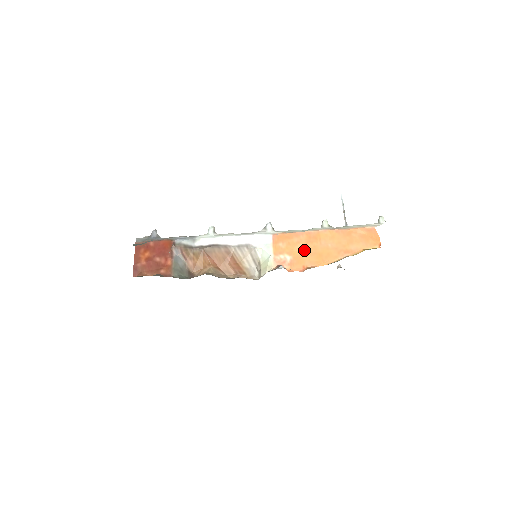
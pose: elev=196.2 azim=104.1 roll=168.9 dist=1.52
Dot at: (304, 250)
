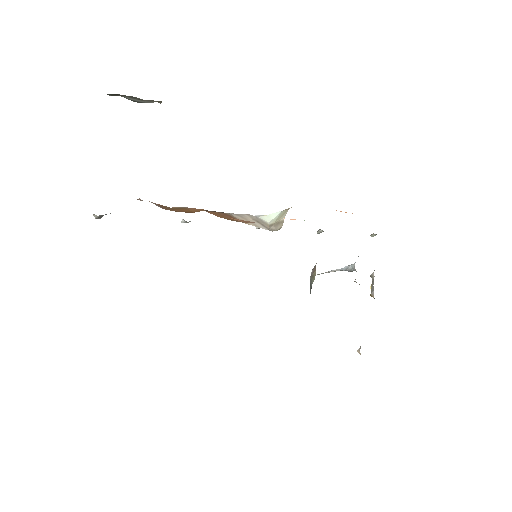
Dot at: occluded
